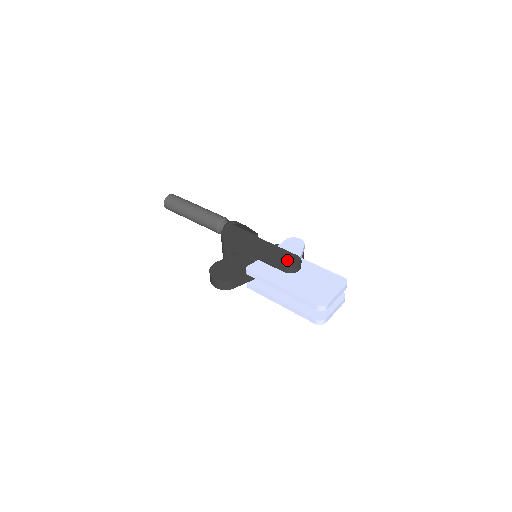
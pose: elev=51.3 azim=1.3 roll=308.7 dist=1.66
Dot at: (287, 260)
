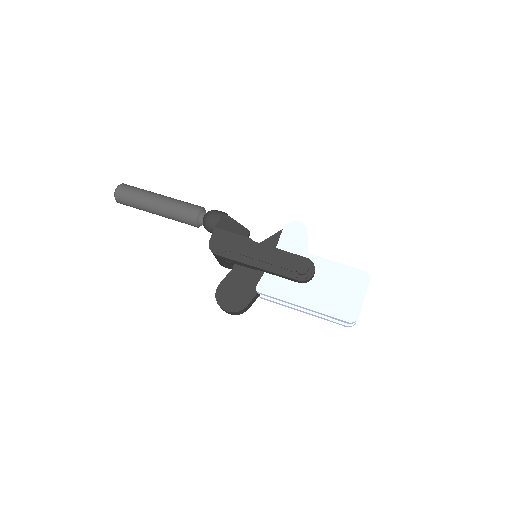
Dot at: (299, 273)
